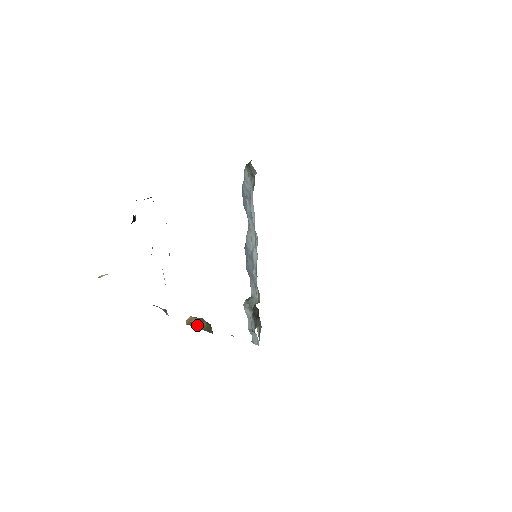
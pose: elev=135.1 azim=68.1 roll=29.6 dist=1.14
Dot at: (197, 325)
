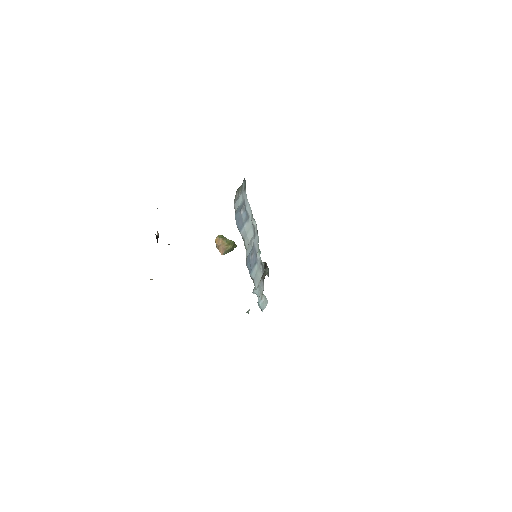
Dot at: (224, 253)
